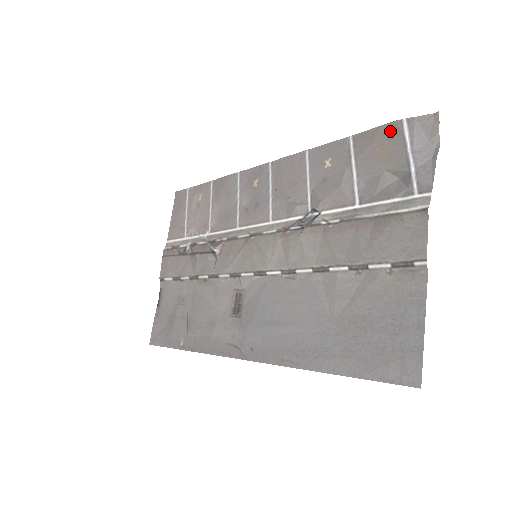
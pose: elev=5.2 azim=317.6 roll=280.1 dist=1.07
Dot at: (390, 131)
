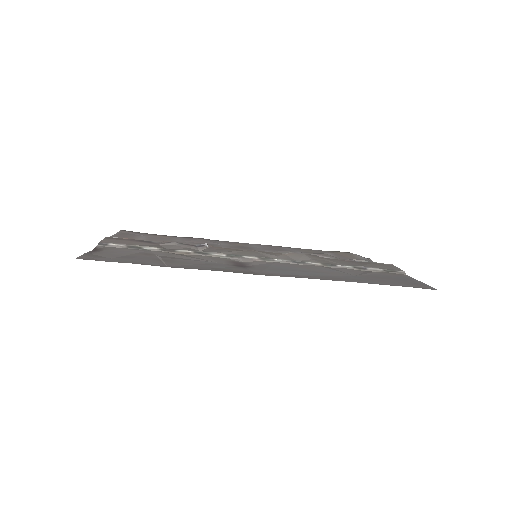
Dot at: (348, 253)
